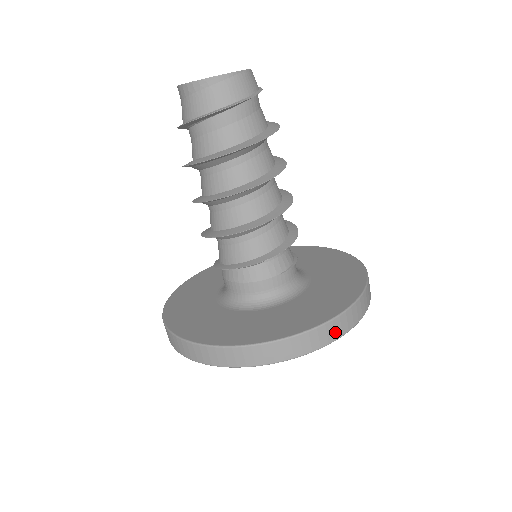
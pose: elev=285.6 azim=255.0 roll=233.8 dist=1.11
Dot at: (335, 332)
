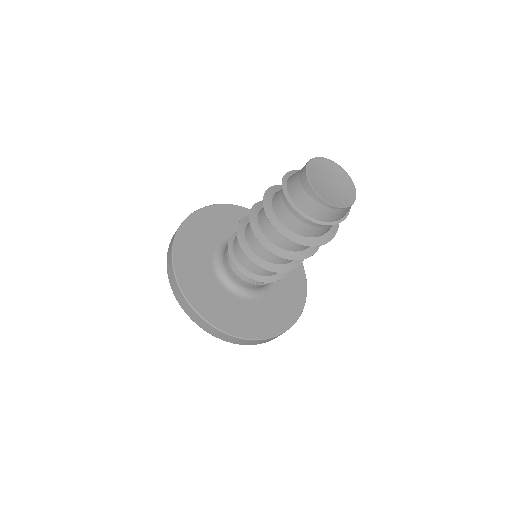
Dot at: (253, 343)
